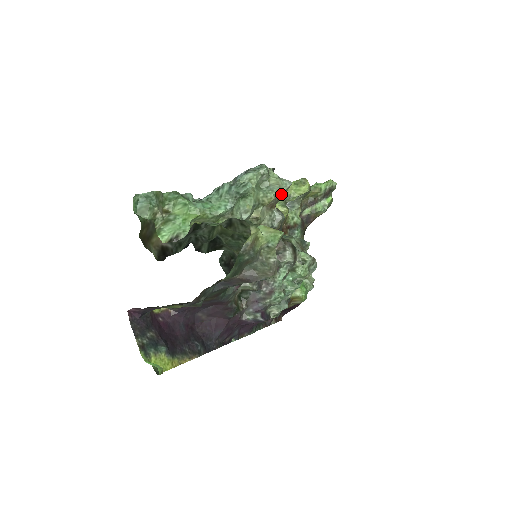
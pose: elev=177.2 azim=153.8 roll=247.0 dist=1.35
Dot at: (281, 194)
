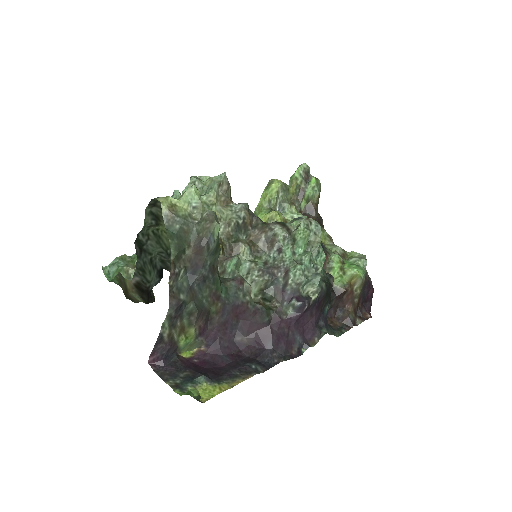
Dot at: (224, 187)
